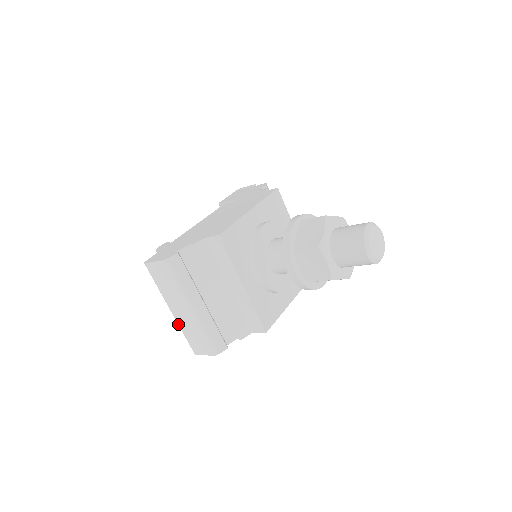
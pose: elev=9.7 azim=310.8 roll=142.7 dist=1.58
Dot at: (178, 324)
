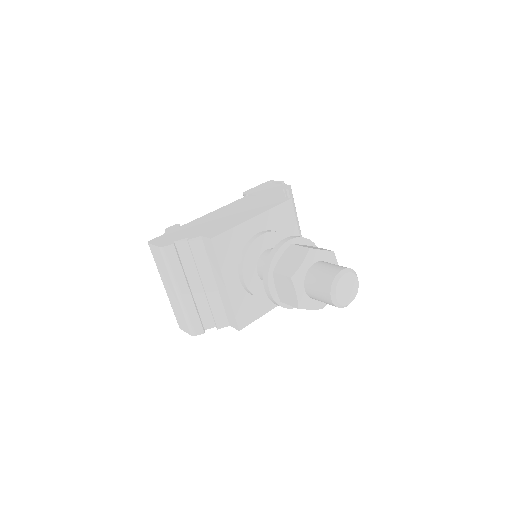
Dot at: (169, 299)
